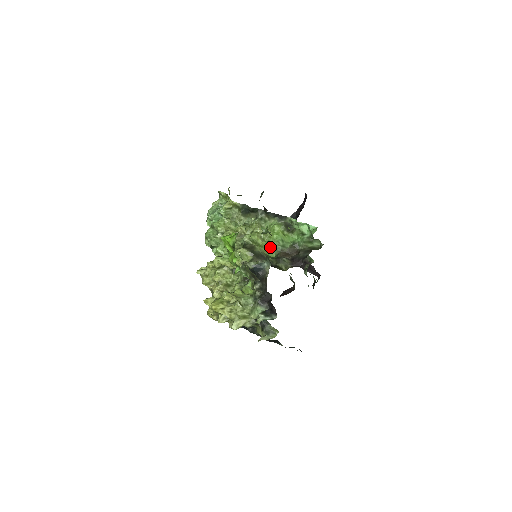
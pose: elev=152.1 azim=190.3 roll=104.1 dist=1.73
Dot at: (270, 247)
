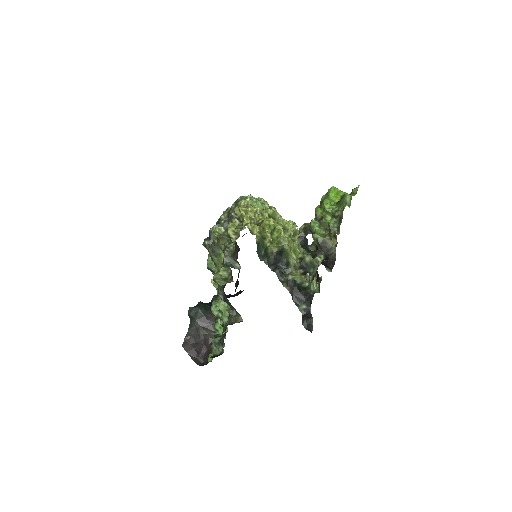
Dot at: occluded
